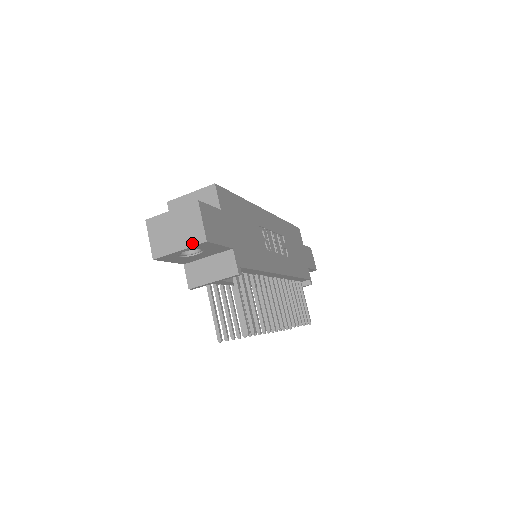
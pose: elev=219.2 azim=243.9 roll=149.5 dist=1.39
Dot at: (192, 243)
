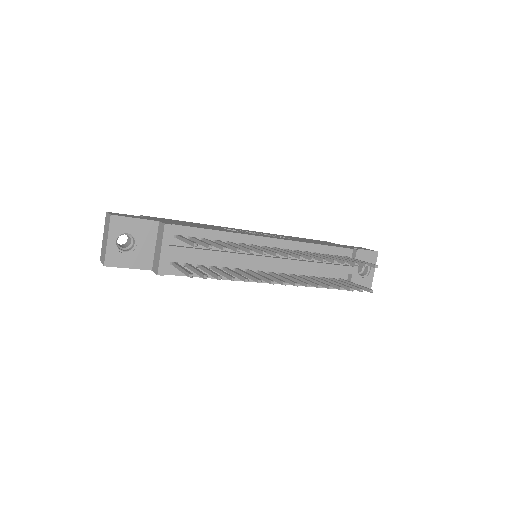
Dot at: (108, 227)
